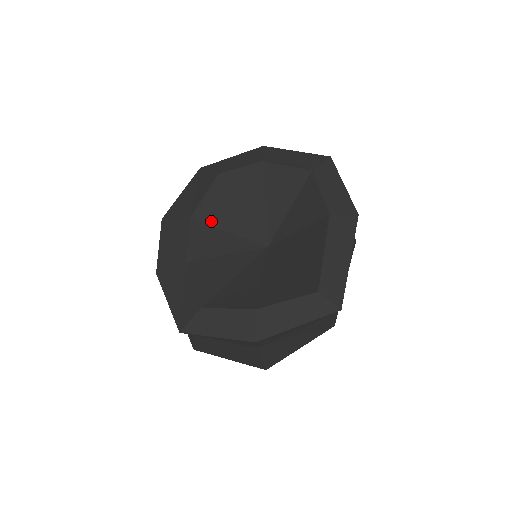
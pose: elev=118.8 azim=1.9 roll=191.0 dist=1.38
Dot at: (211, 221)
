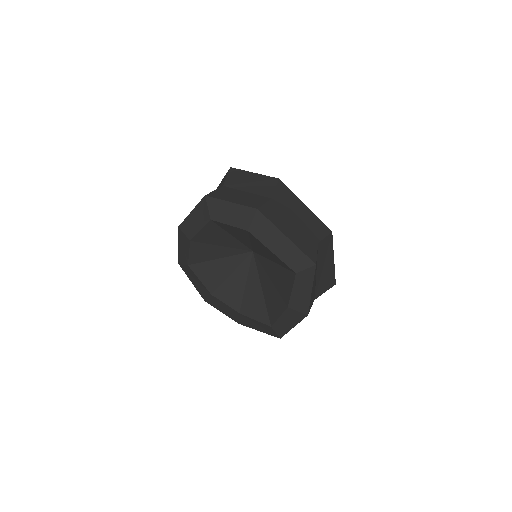
Dot at: (219, 282)
